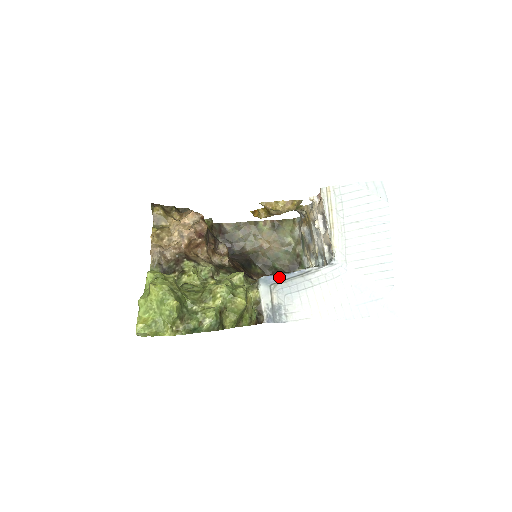
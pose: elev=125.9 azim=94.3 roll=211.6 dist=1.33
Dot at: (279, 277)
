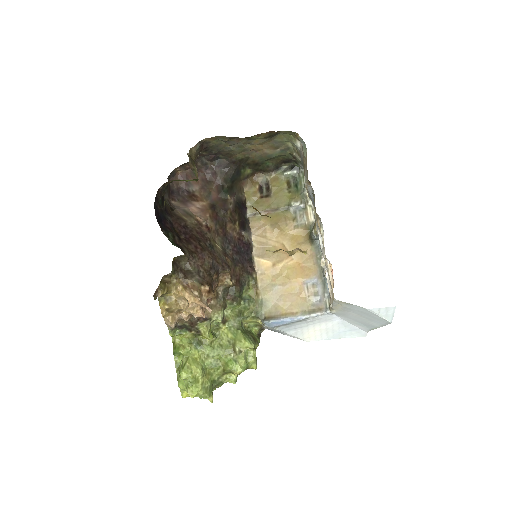
Dot at: (281, 323)
